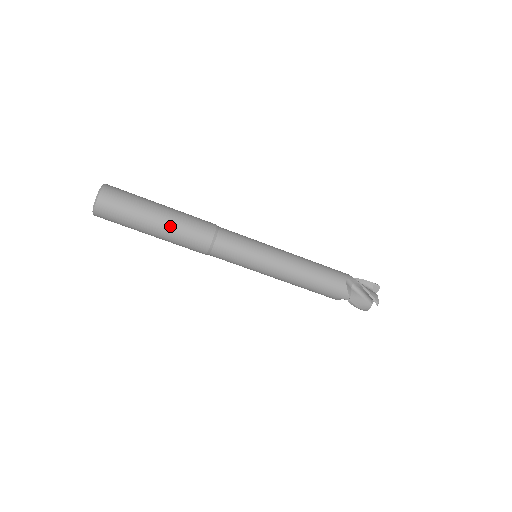
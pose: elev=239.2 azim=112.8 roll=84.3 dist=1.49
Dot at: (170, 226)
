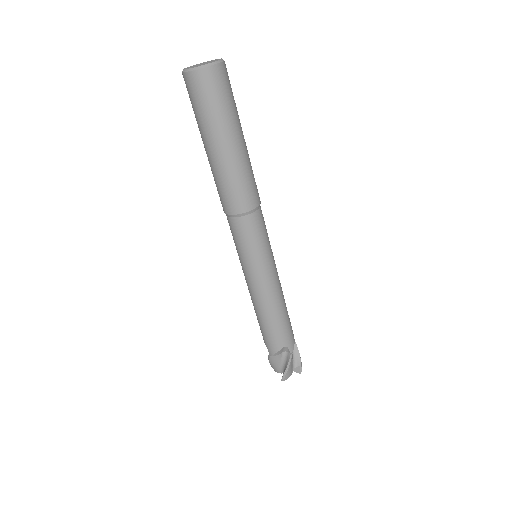
Dot at: (247, 155)
